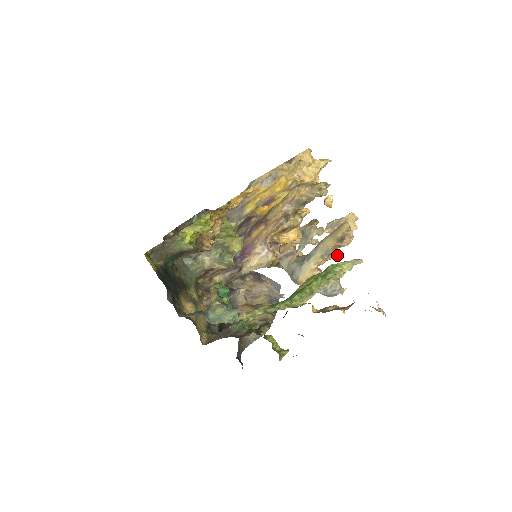
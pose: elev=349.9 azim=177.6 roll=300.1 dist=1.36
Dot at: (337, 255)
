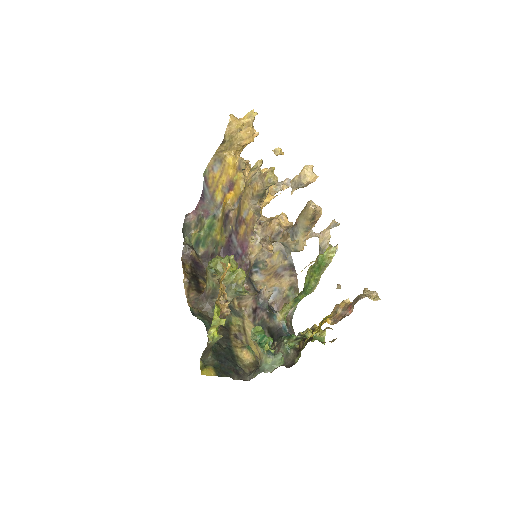
Dot at: (316, 222)
